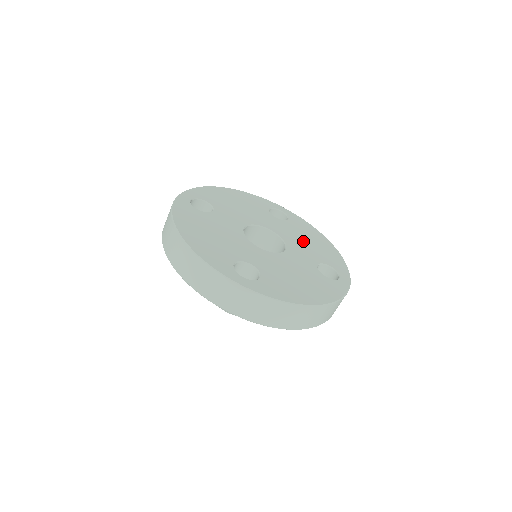
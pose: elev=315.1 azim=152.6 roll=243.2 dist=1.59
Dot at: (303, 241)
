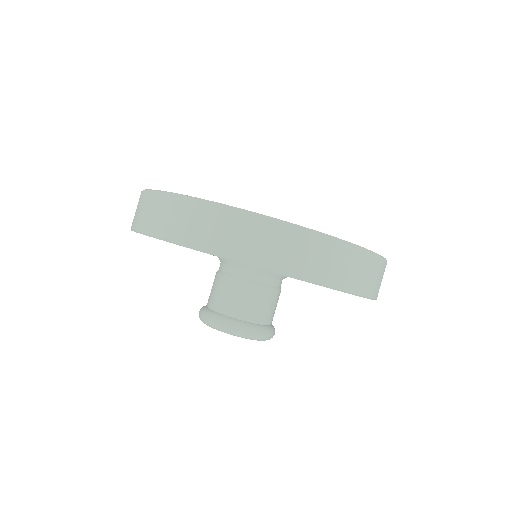
Dot at: occluded
